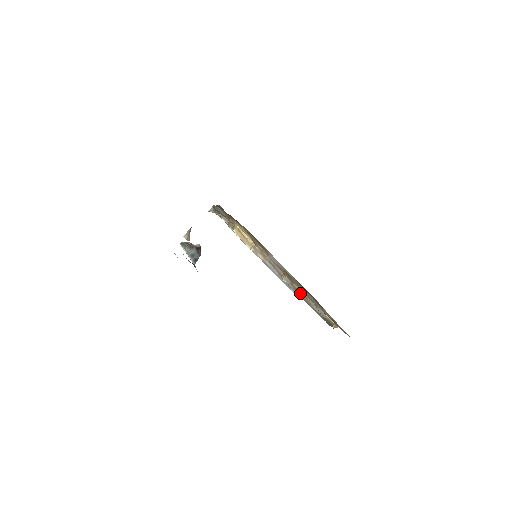
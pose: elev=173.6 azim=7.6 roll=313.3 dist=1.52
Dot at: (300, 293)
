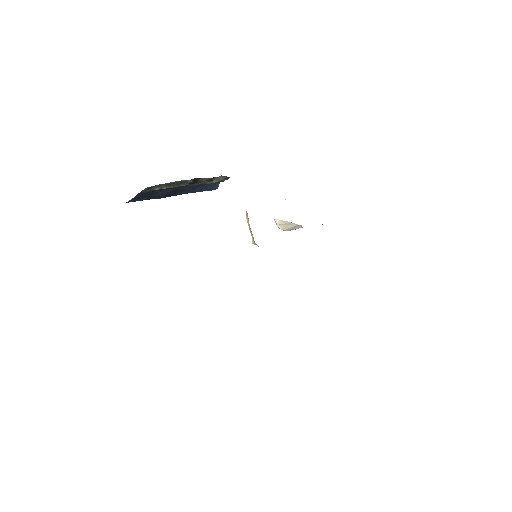
Dot at: occluded
